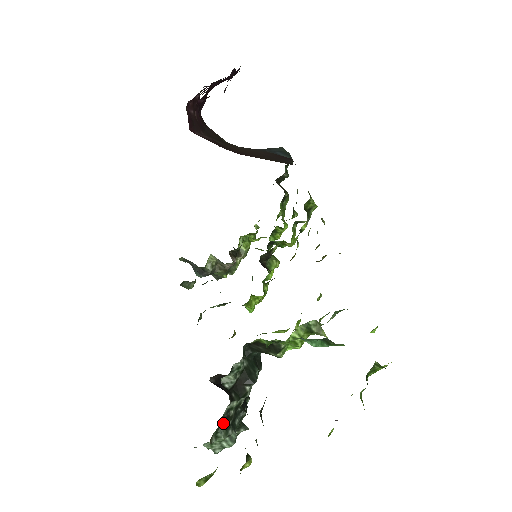
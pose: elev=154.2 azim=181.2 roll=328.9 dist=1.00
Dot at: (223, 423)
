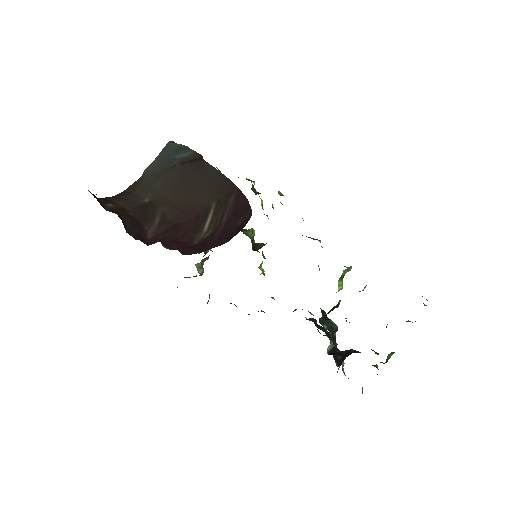
Dot at: occluded
